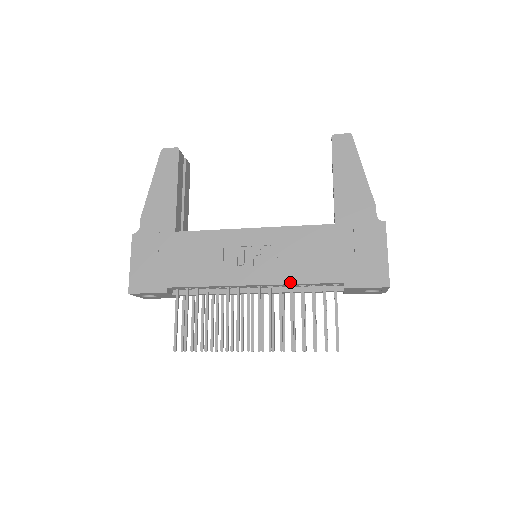
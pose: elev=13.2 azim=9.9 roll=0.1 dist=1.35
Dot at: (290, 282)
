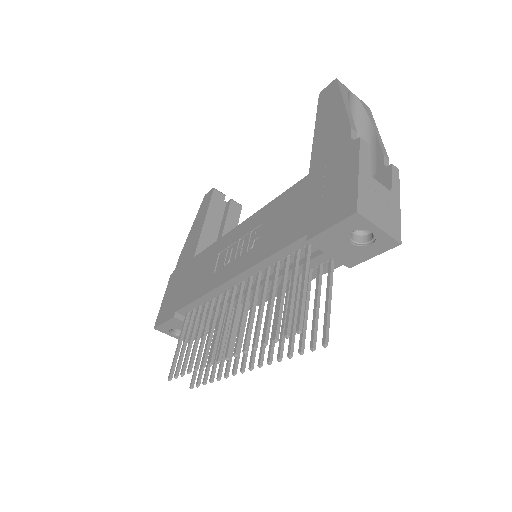
Dot at: (258, 261)
